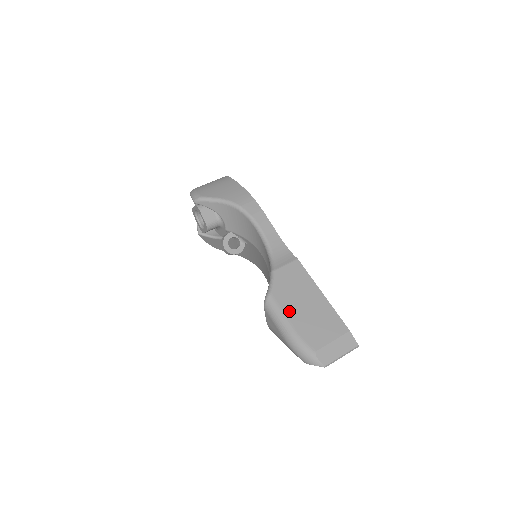
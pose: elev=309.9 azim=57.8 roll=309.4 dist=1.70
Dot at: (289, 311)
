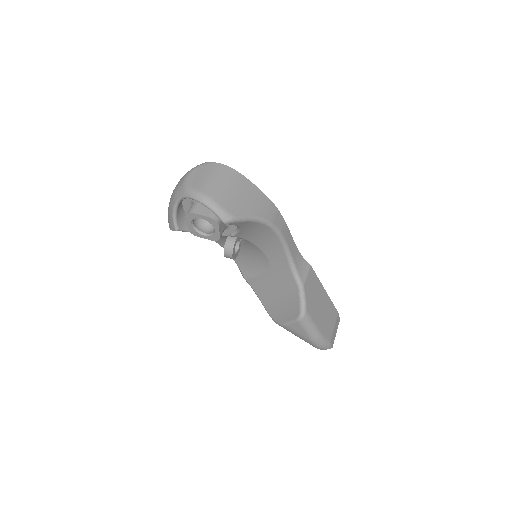
Dot at: (316, 319)
